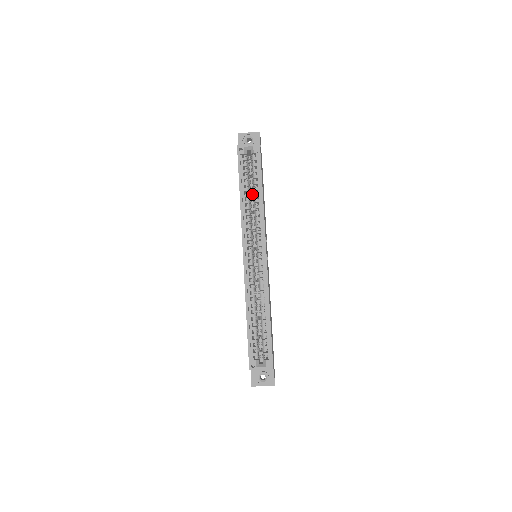
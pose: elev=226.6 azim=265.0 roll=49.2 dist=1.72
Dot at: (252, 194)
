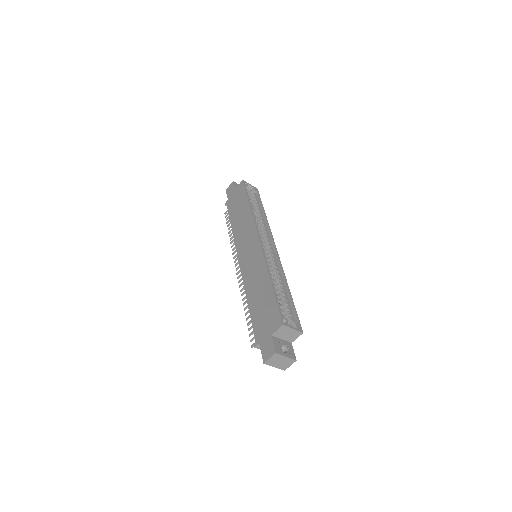
Dot at: occluded
